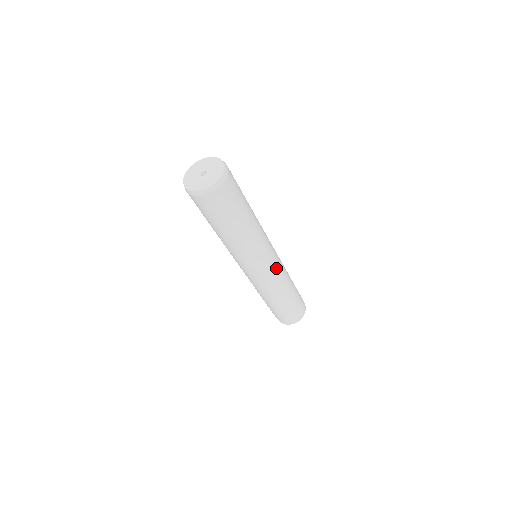
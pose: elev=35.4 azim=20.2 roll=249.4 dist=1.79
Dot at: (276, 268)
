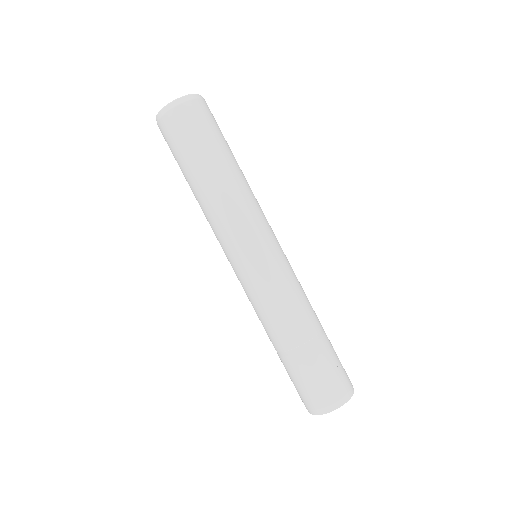
Dot at: (279, 268)
